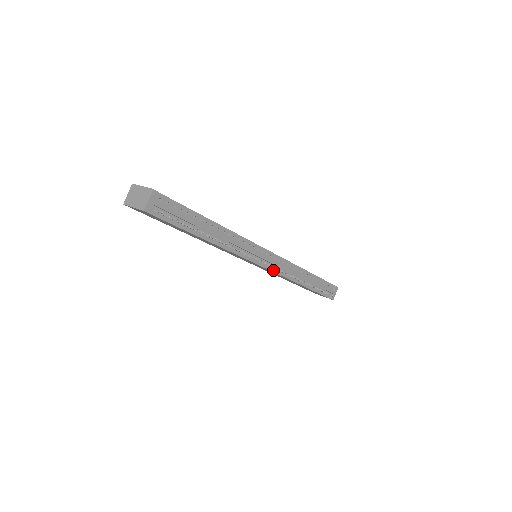
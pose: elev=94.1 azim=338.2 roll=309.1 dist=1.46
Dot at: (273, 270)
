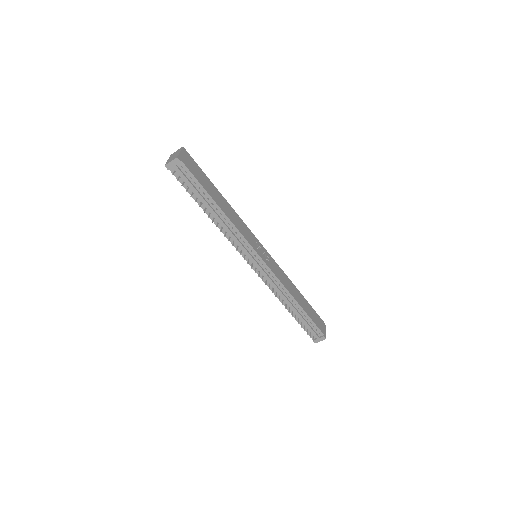
Dot at: (260, 275)
